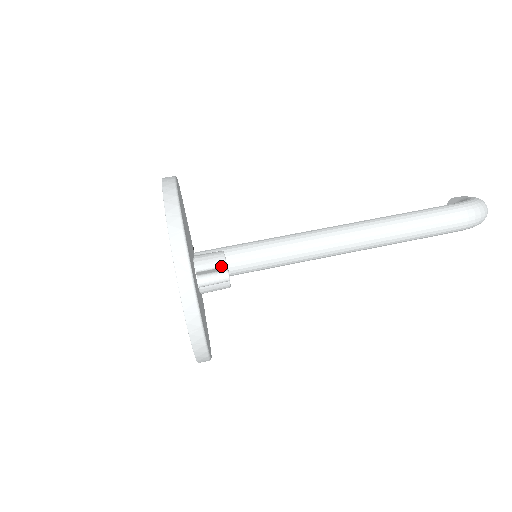
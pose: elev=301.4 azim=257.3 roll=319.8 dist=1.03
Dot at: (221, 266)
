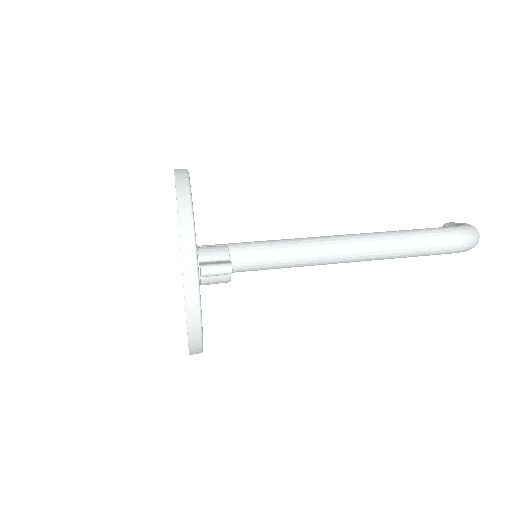
Dot at: (224, 259)
